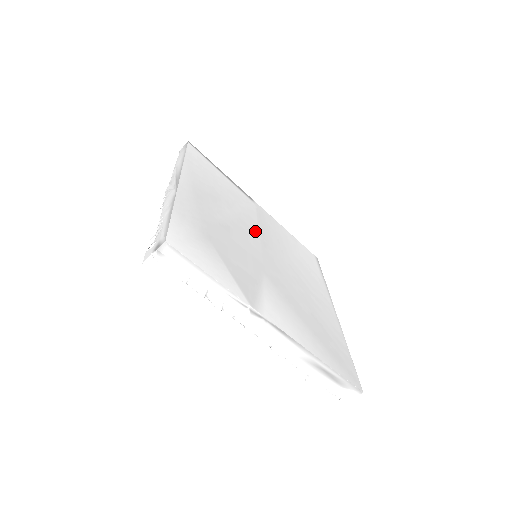
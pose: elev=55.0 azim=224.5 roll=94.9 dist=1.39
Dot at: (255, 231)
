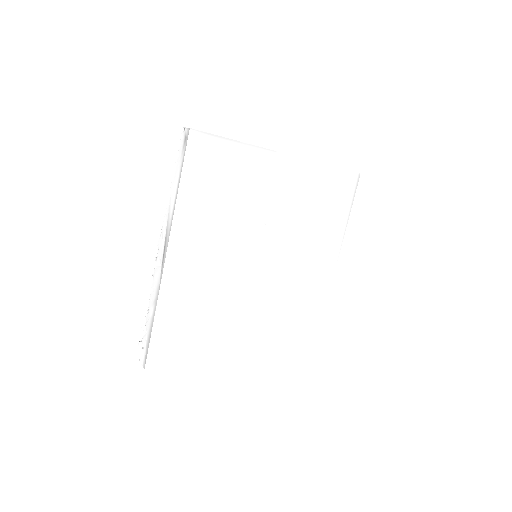
Dot at: (259, 234)
